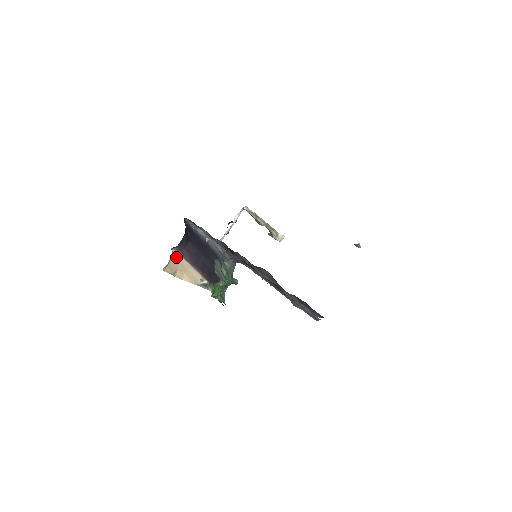
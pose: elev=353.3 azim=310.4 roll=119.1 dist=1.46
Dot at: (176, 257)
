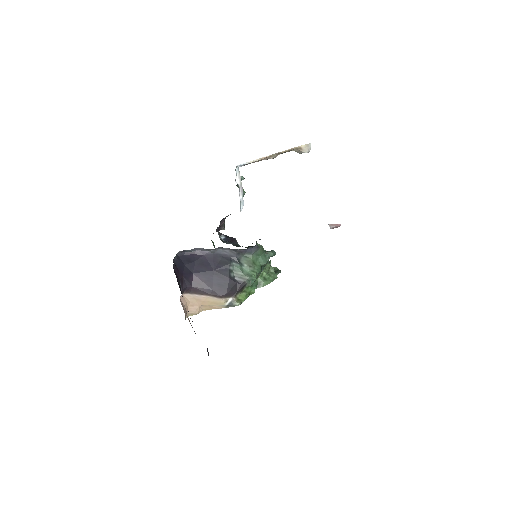
Dot at: (190, 298)
